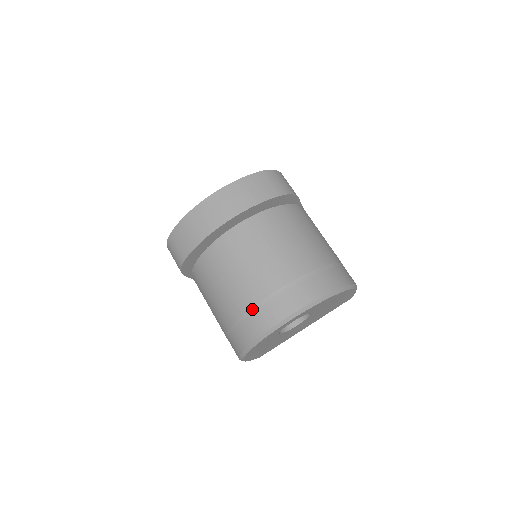
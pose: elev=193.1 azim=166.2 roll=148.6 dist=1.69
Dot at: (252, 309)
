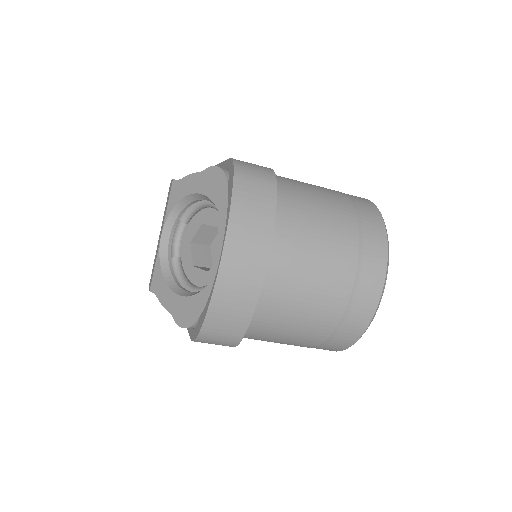
Dot at: (346, 311)
